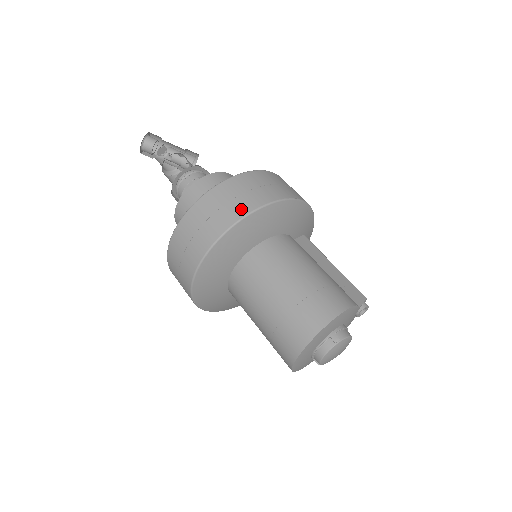
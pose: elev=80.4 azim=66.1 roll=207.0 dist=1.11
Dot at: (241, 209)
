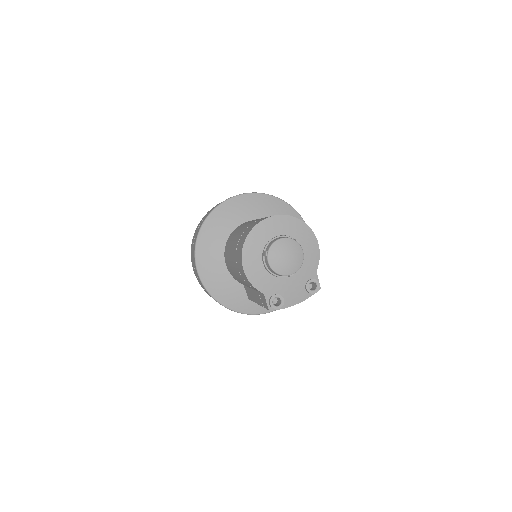
Dot at: occluded
